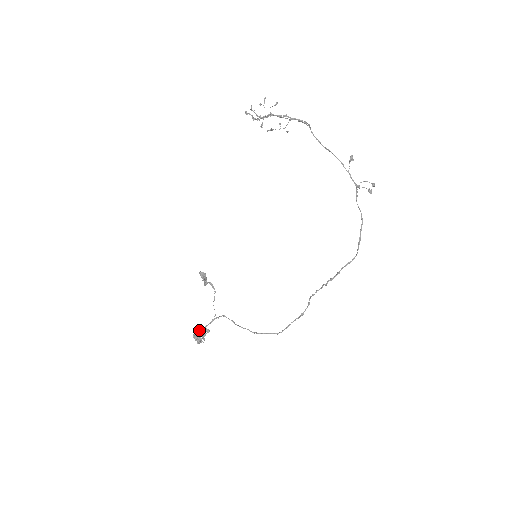
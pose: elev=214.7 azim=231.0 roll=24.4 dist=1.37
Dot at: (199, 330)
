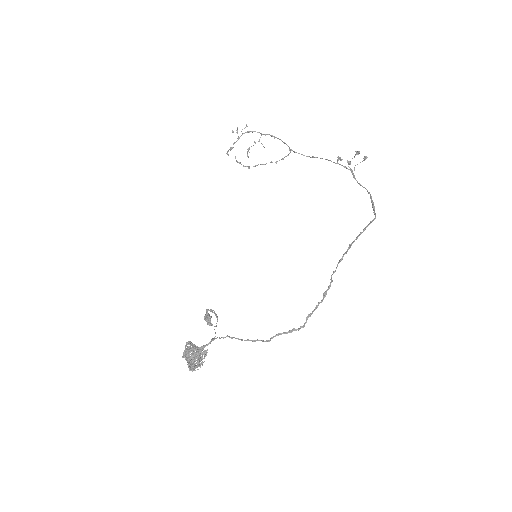
Dot at: (193, 353)
